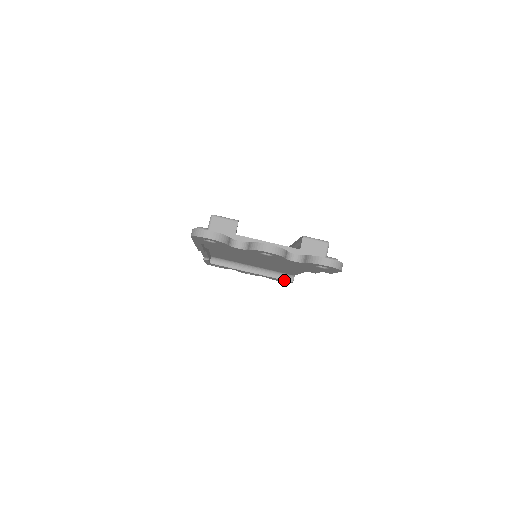
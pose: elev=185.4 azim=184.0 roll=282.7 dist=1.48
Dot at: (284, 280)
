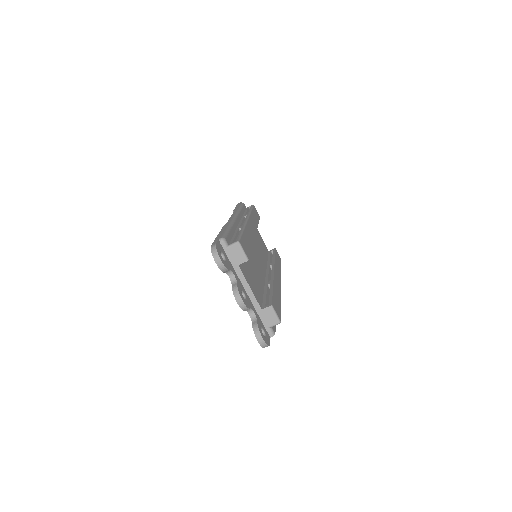
Dot at: occluded
